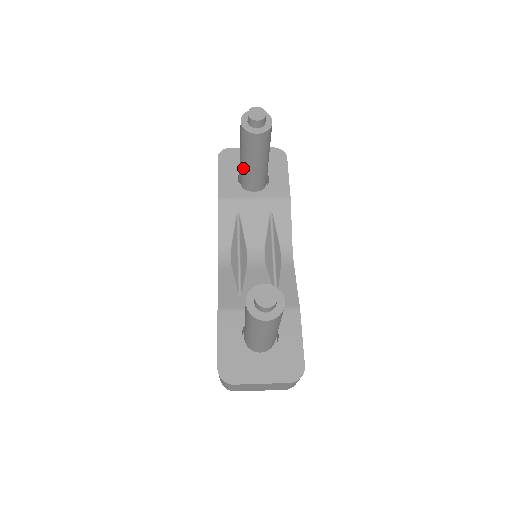
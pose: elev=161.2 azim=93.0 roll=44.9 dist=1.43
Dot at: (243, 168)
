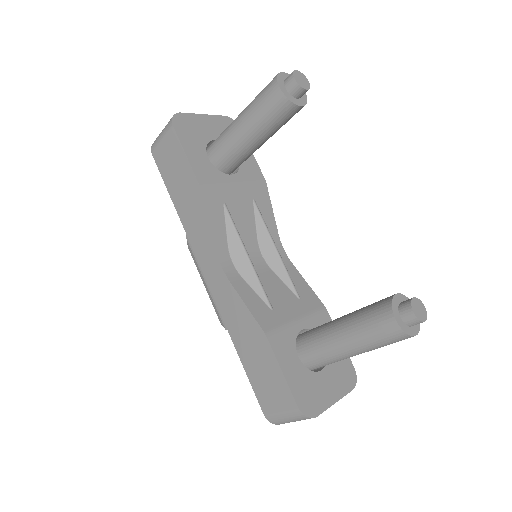
Dot at: (238, 145)
